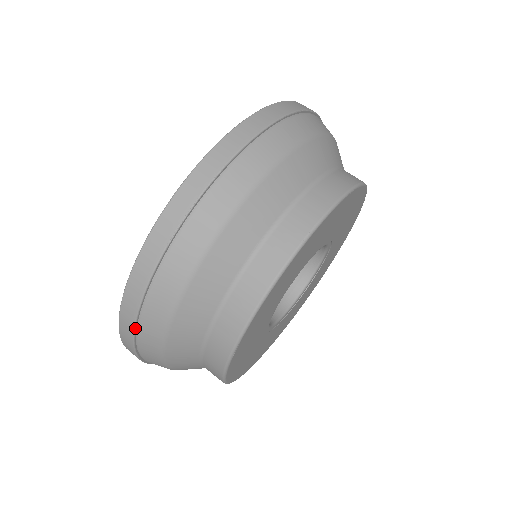
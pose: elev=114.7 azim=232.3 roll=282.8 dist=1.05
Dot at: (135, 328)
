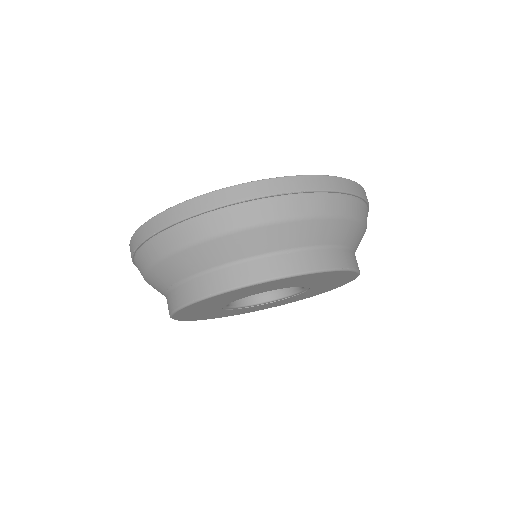
Dot at: occluded
